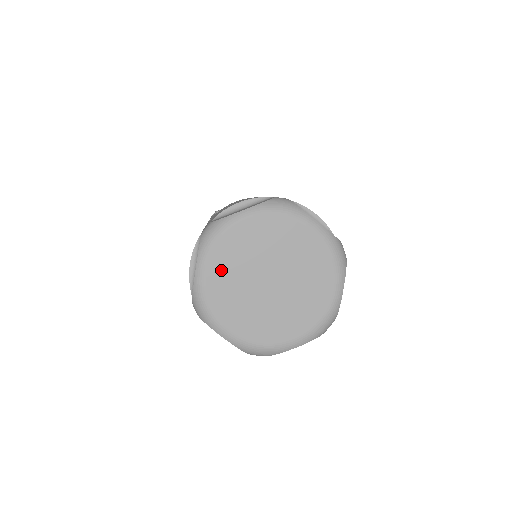
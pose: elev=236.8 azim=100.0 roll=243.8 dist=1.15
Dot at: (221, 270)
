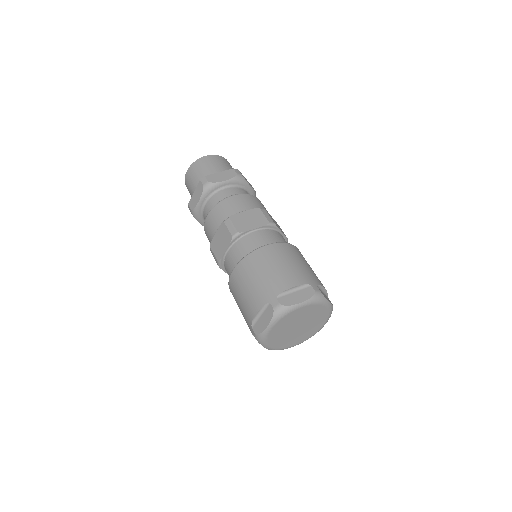
Dot at: (279, 327)
